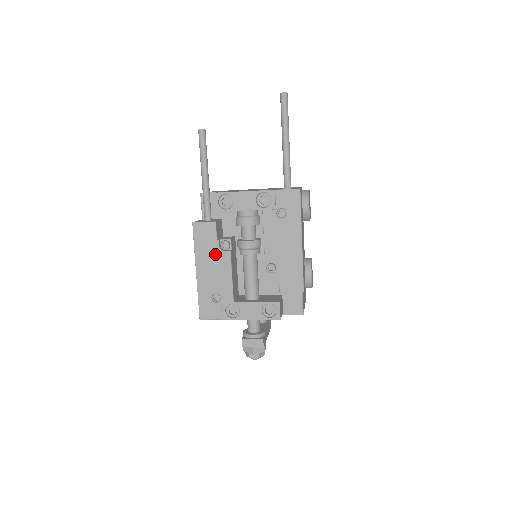
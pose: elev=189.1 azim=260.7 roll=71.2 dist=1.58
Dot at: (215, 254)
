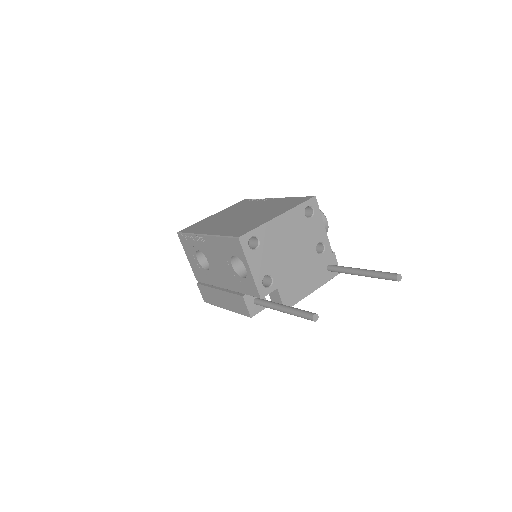
Dot at: occluded
